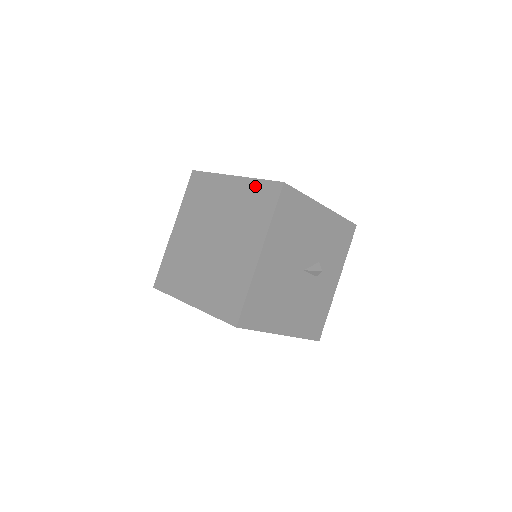
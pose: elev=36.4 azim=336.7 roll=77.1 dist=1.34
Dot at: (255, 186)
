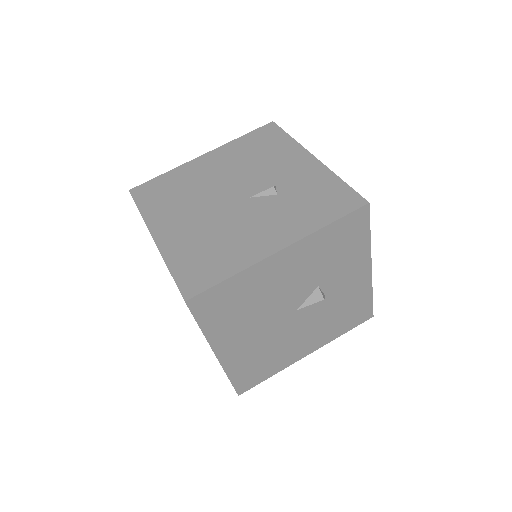
Dot at: occluded
